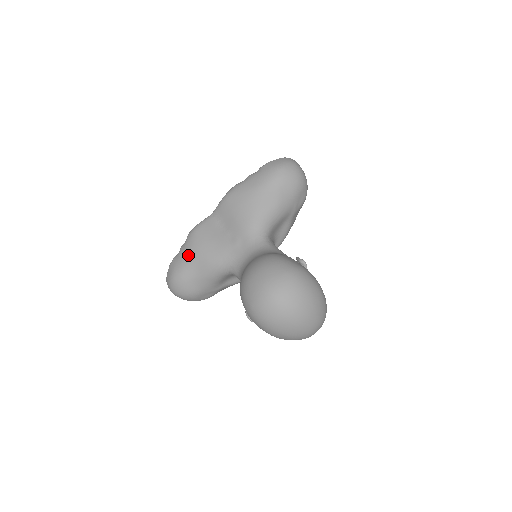
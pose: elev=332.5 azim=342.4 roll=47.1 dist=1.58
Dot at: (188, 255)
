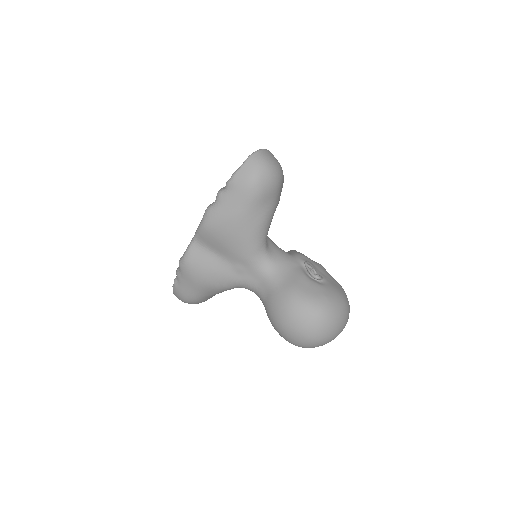
Dot at: (192, 286)
